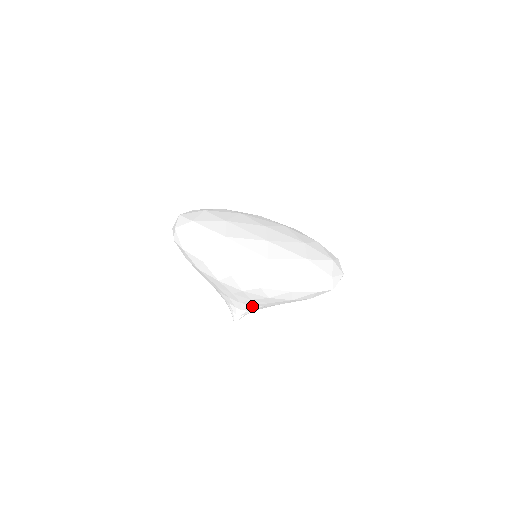
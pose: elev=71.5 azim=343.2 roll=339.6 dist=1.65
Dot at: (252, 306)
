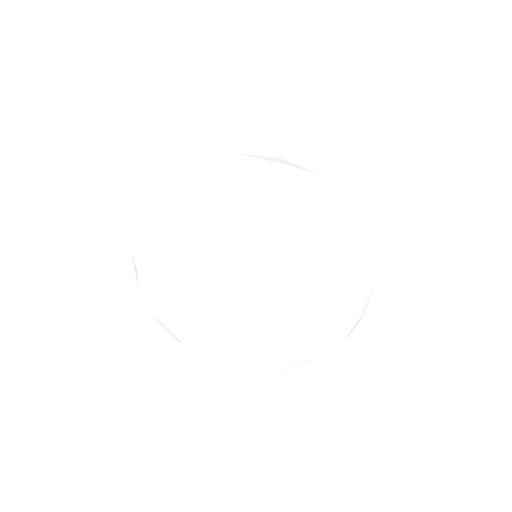
Dot at: occluded
